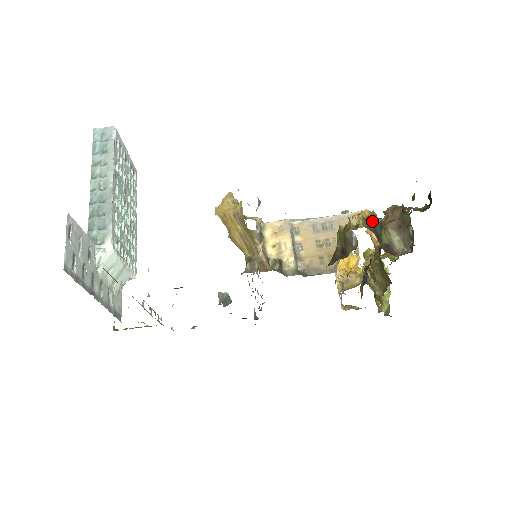
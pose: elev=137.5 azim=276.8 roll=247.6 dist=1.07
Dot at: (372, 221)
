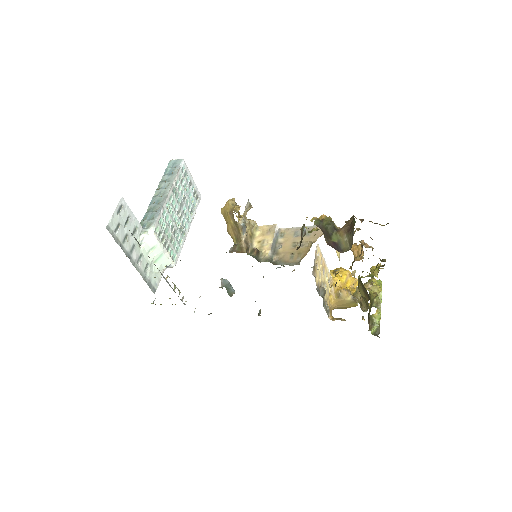
Dot at: (325, 222)
